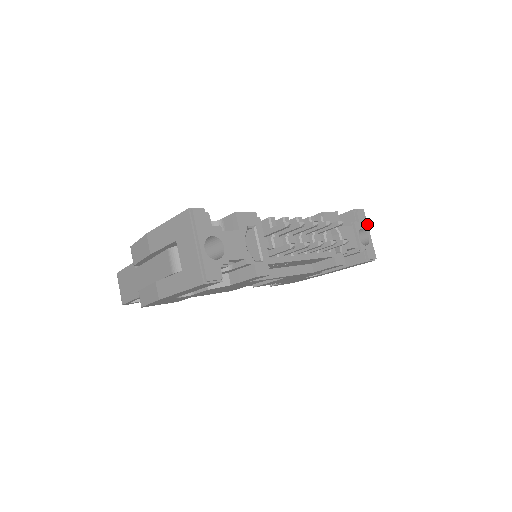
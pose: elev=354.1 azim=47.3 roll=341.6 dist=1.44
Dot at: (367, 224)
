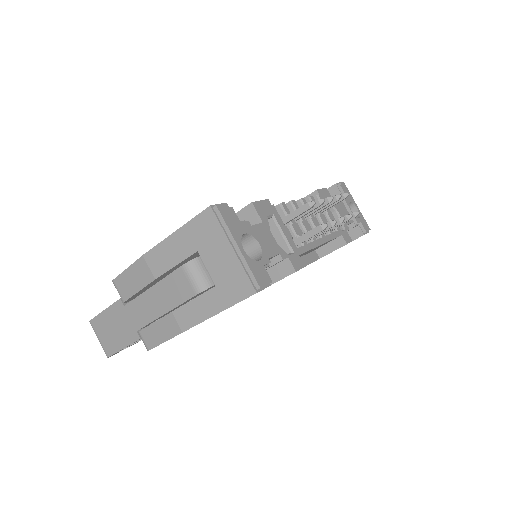
Dot at: (351, 196)
